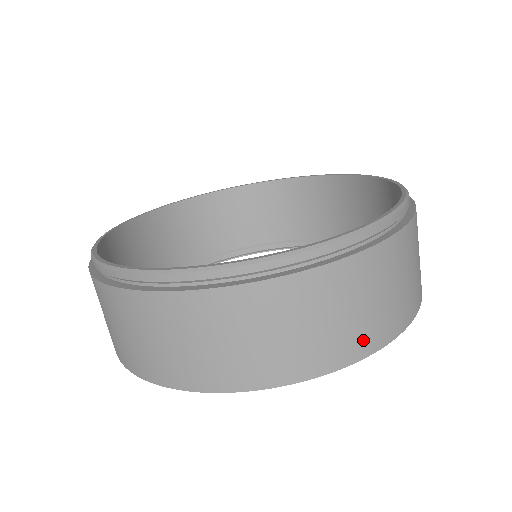
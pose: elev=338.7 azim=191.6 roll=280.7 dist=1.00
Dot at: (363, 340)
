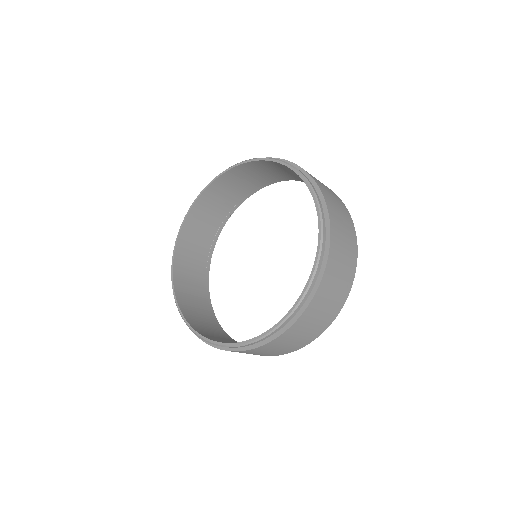
Dot at: (351, 269)
